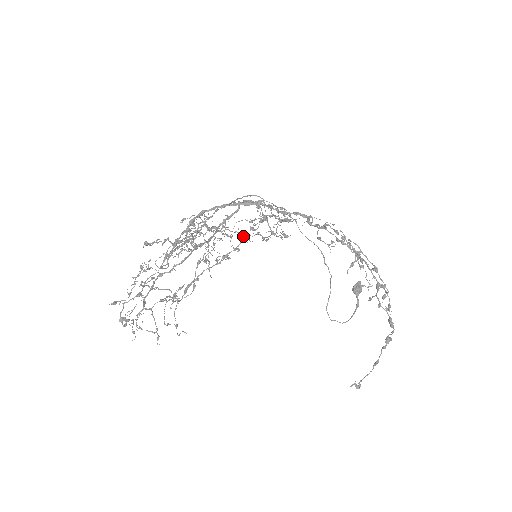
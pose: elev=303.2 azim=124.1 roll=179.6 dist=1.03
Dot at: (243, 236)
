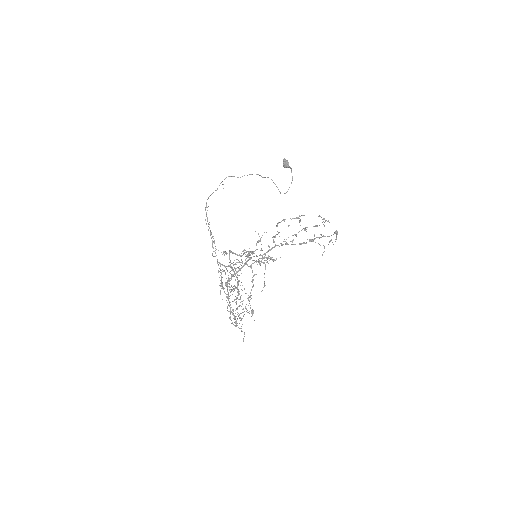
Dot at: (251, 267)
